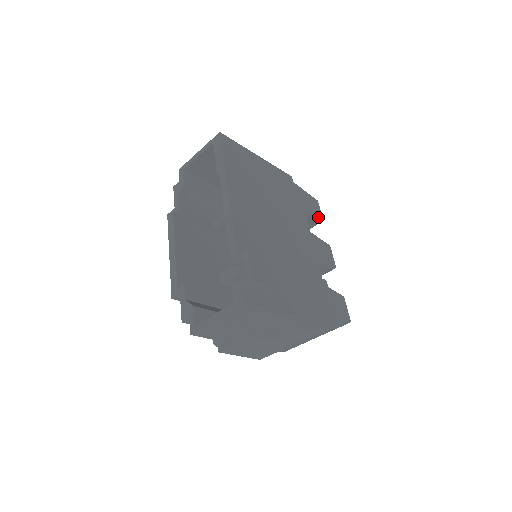
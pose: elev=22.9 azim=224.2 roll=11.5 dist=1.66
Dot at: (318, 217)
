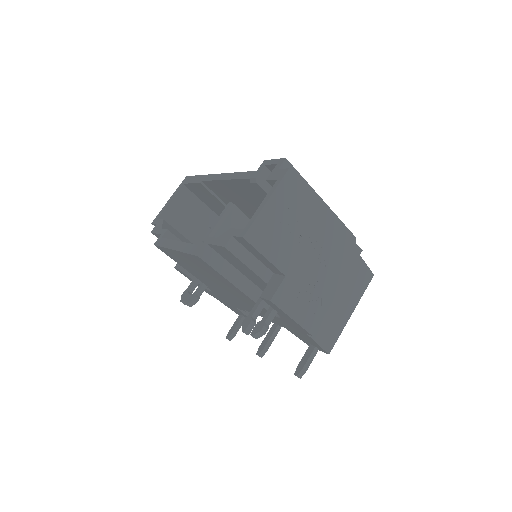
Dot at: occluded
